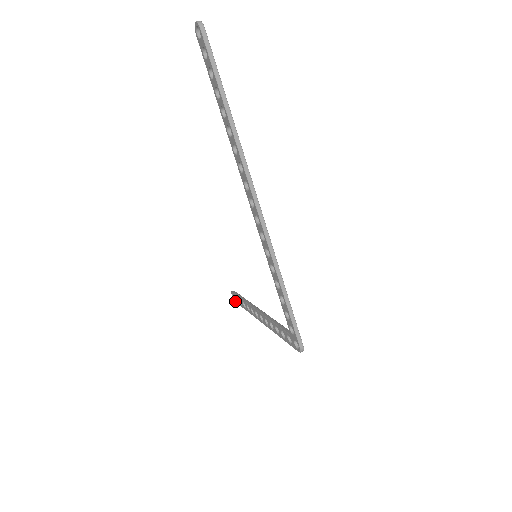
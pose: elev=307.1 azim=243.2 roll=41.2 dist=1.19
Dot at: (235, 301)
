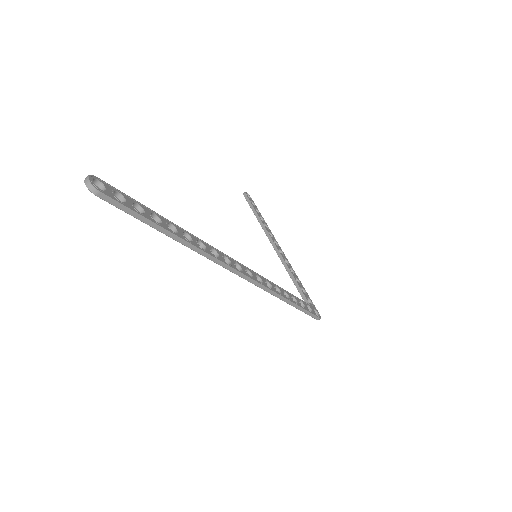
Dot at: occluded
